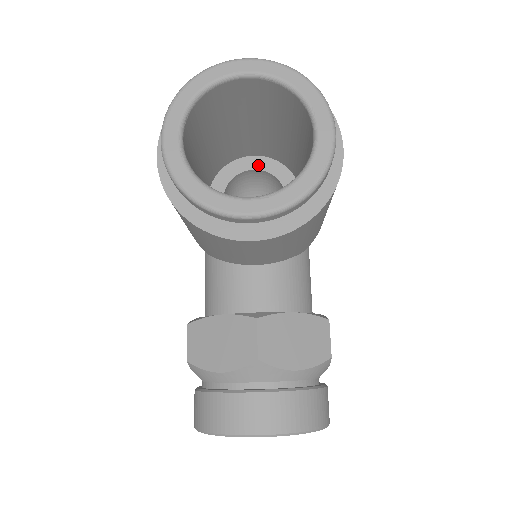
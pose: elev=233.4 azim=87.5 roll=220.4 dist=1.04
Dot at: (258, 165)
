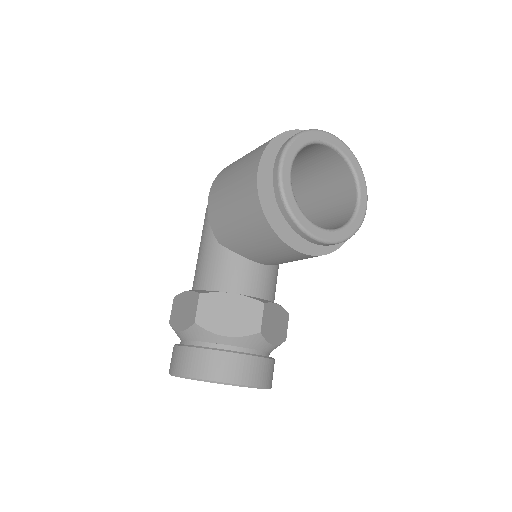
Dot at: occluded
